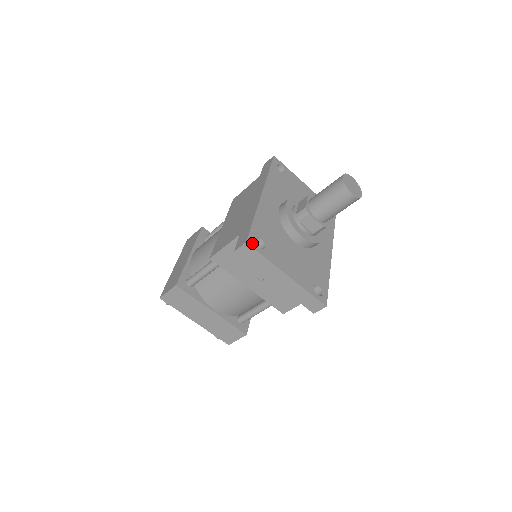
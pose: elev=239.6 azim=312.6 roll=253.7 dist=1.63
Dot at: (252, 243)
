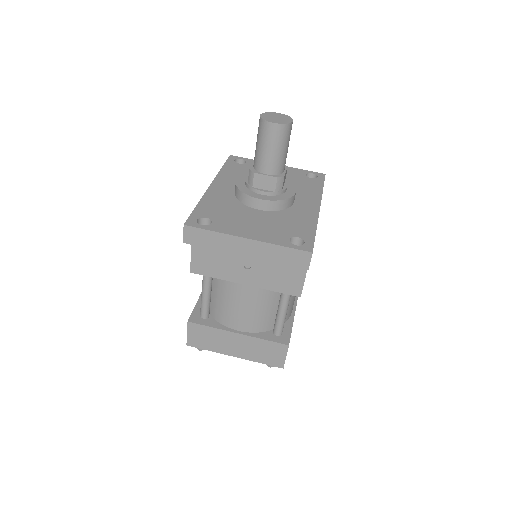
Dot at: (192, 224)
